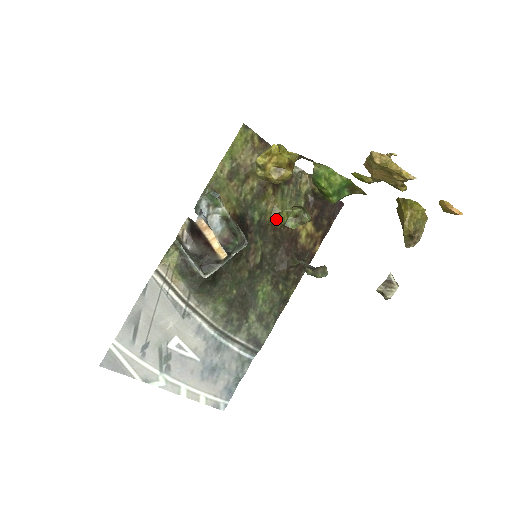
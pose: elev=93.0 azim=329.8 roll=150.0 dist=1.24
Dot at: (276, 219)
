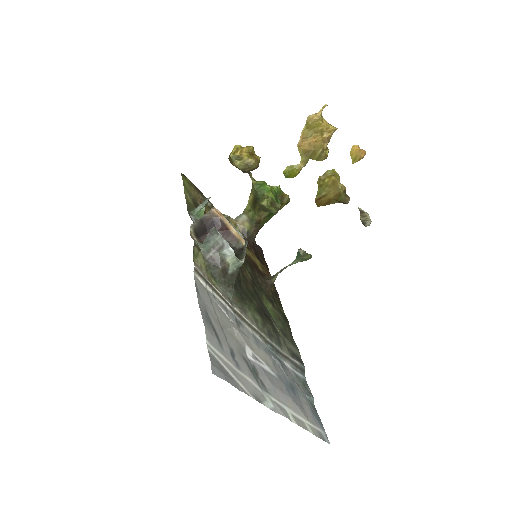
Dot at: occluded
